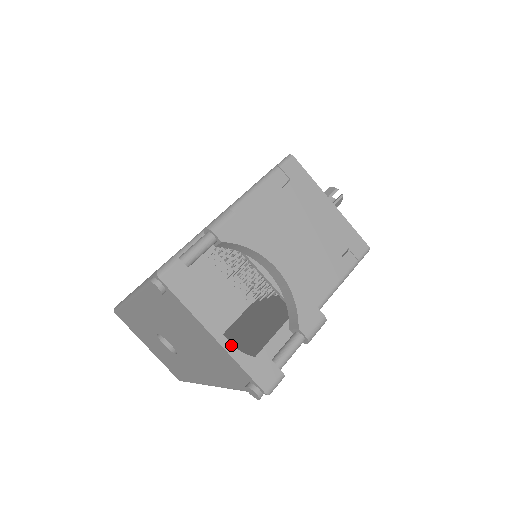
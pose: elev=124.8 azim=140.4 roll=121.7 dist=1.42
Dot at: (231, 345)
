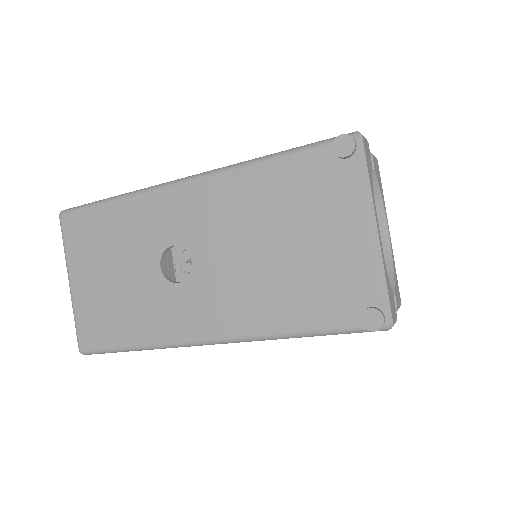
Dot at: occluded
